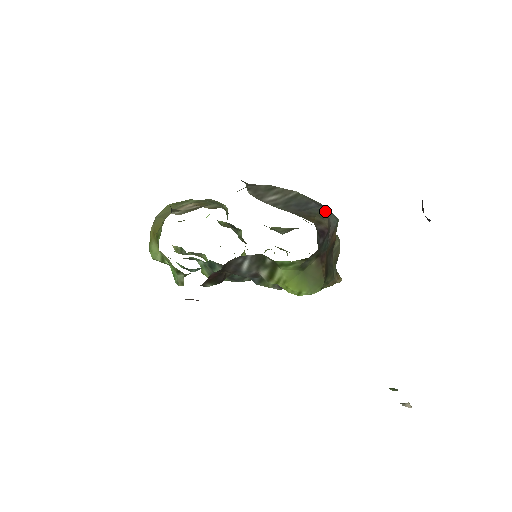
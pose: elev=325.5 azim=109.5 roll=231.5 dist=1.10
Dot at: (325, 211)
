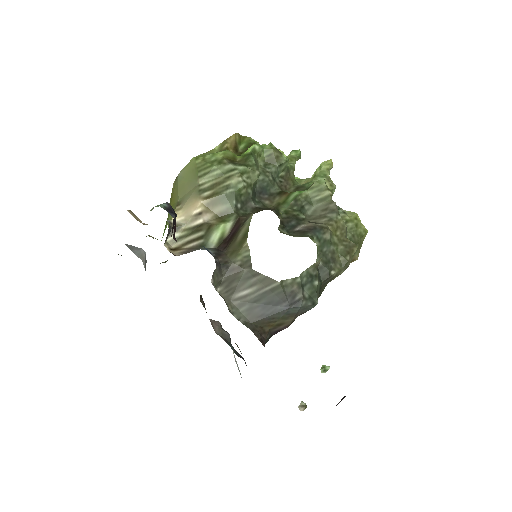
Dot at: (295, 311)
